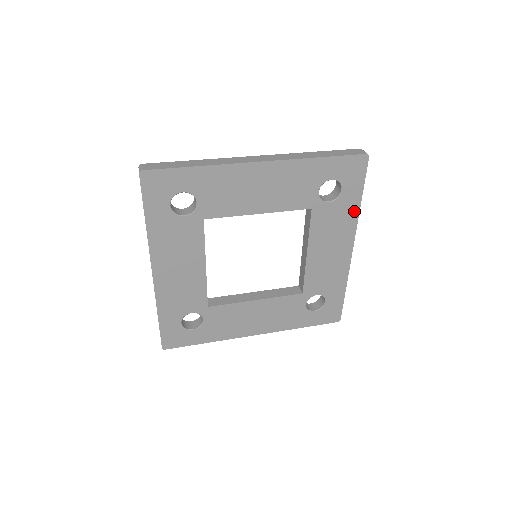
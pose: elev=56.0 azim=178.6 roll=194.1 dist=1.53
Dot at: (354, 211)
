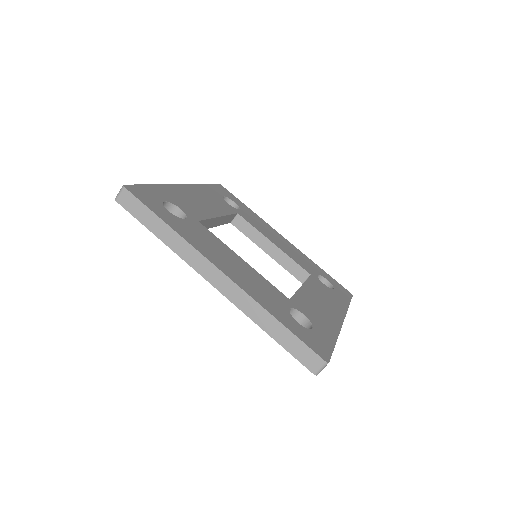
Dot at: (255, 215)
